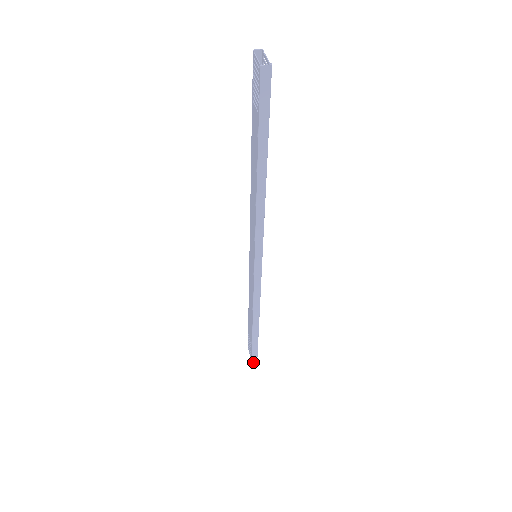
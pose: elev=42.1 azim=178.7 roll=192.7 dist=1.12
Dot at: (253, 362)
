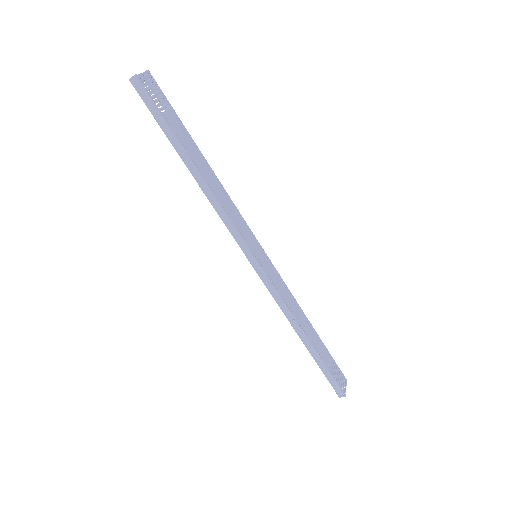
Dot at: occluded
